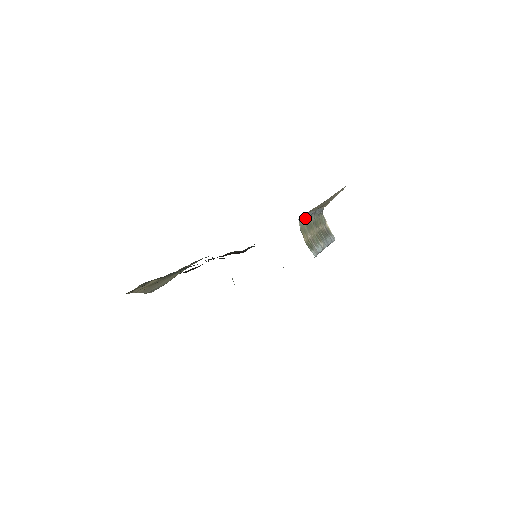
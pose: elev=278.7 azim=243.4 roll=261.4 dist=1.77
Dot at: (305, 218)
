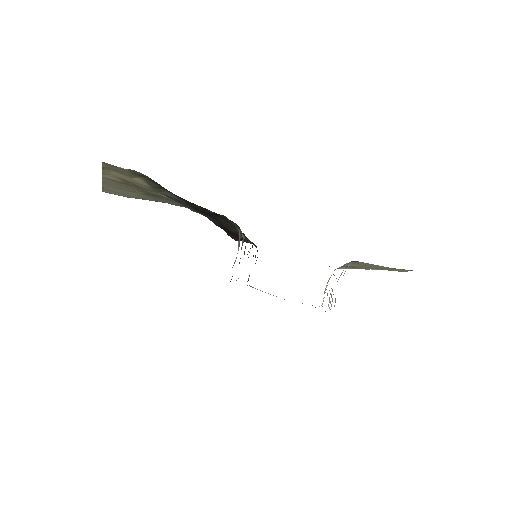
Dot at: occluded
